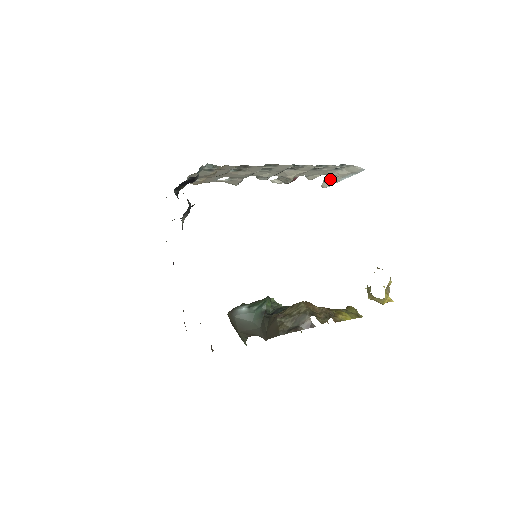
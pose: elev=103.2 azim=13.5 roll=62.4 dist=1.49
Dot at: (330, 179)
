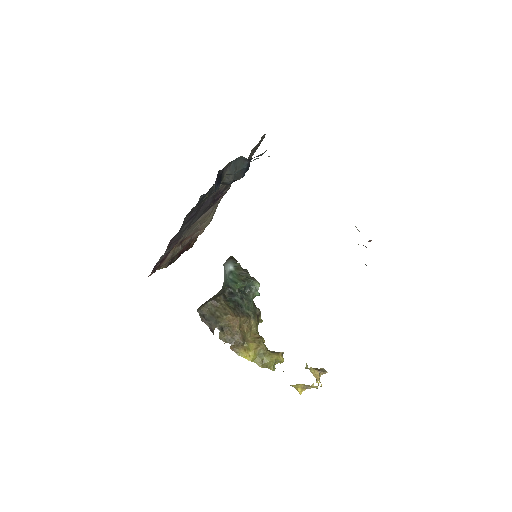
Dot at: occluded
